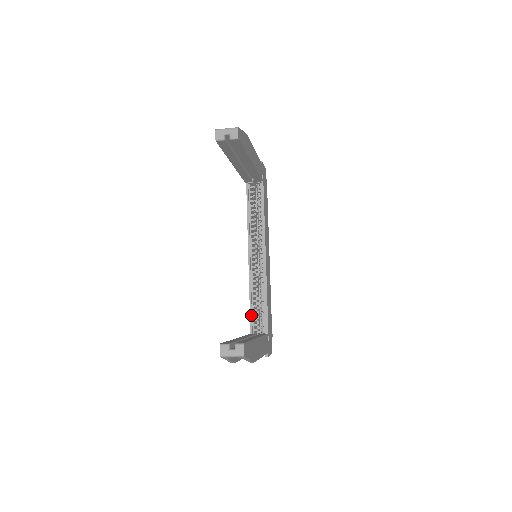
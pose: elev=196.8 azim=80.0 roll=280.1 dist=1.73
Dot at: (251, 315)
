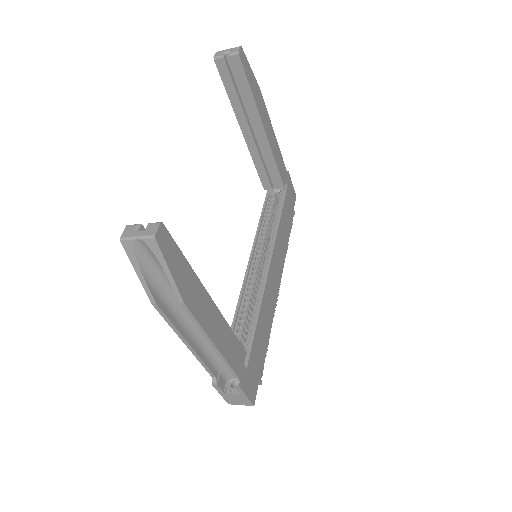
Dot at: occluded
